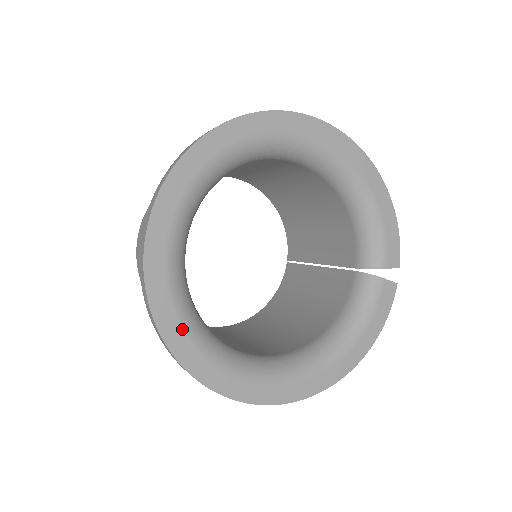
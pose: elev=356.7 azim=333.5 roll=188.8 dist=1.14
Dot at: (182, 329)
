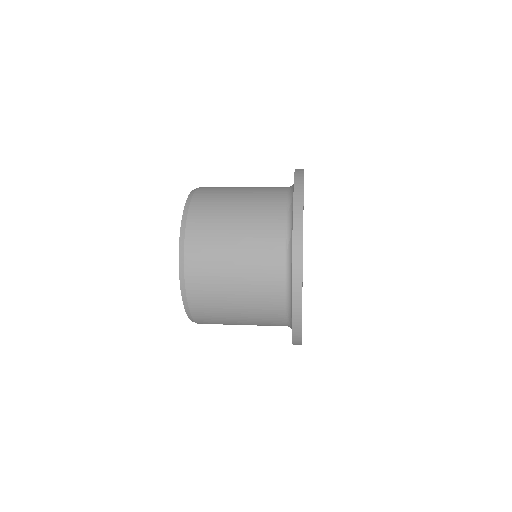
Dot at: occluded
